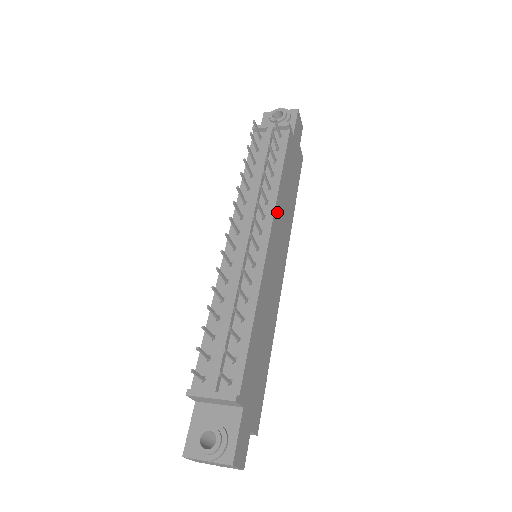
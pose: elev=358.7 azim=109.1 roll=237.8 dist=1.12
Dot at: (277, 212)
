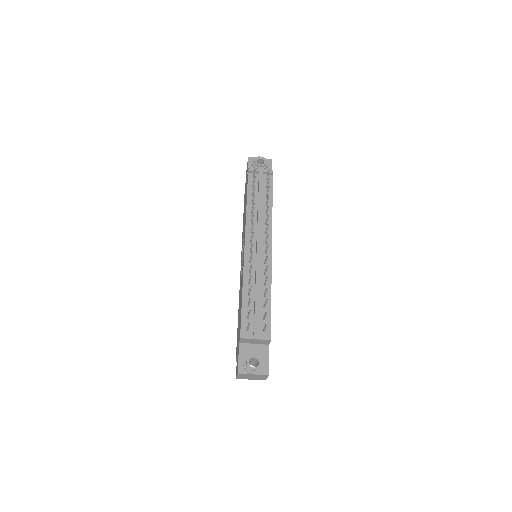
Dot at: occluded
